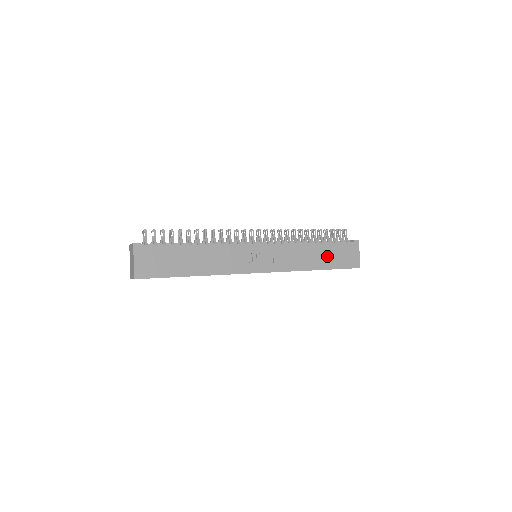
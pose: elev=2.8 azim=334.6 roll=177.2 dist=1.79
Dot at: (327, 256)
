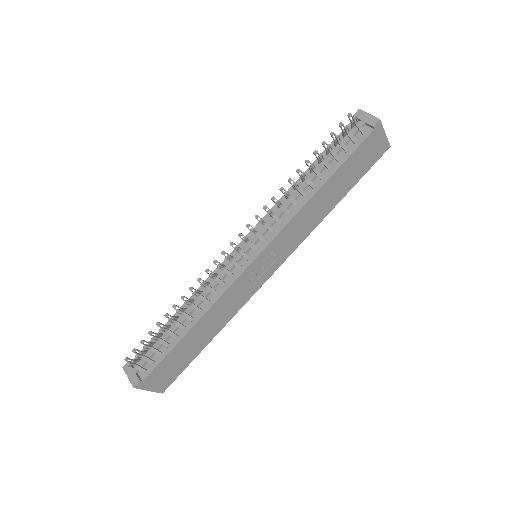
Dot at: (343, 181)
